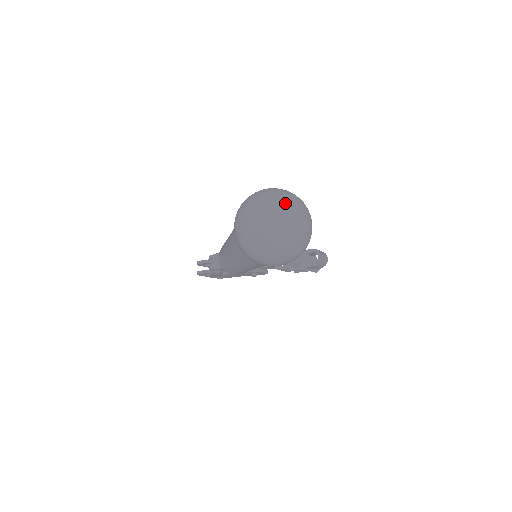
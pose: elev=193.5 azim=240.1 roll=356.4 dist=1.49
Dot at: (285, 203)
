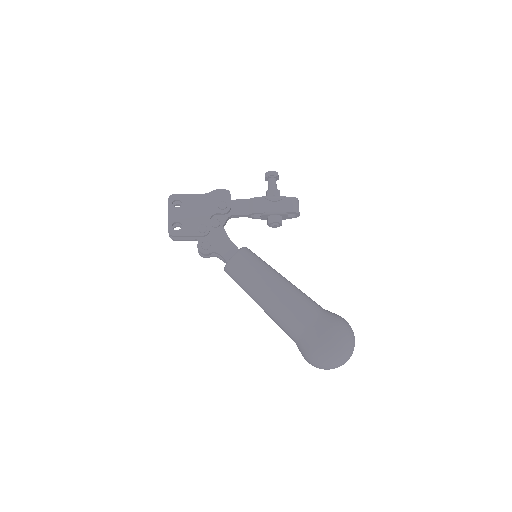
Dot at: occluded
